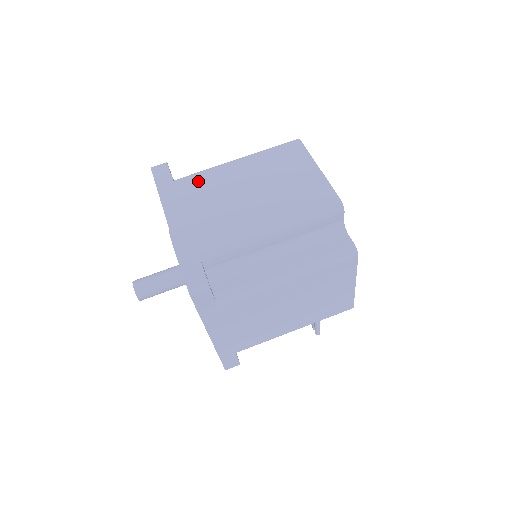
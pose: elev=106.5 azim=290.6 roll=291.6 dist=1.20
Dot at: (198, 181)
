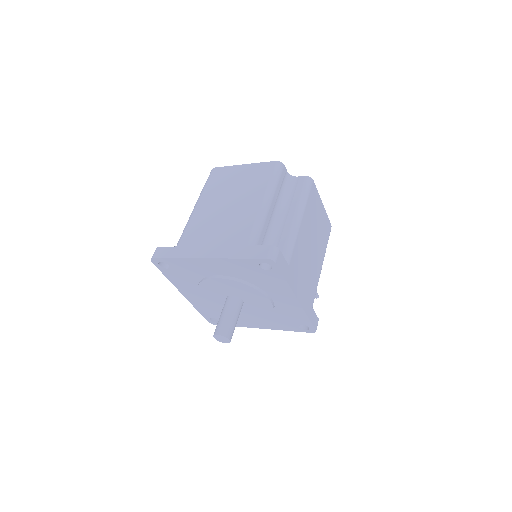
Dot at: (192, 231)
